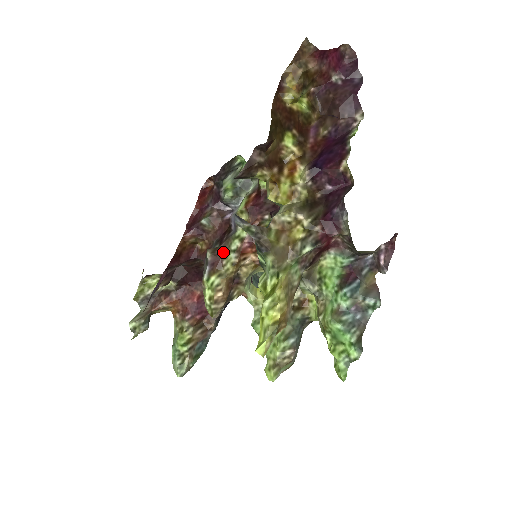
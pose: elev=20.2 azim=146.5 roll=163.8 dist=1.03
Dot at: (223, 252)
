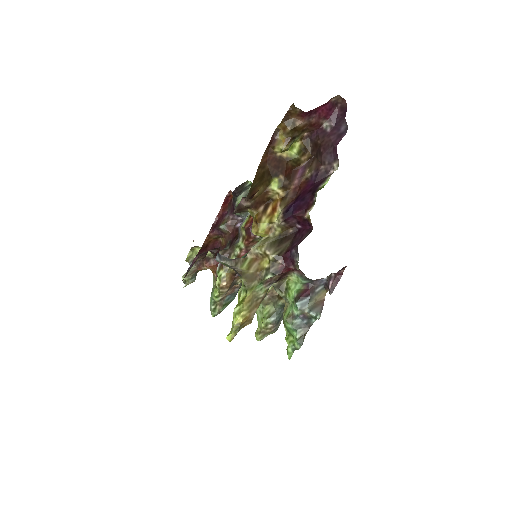
Dot at: (229, 254)
